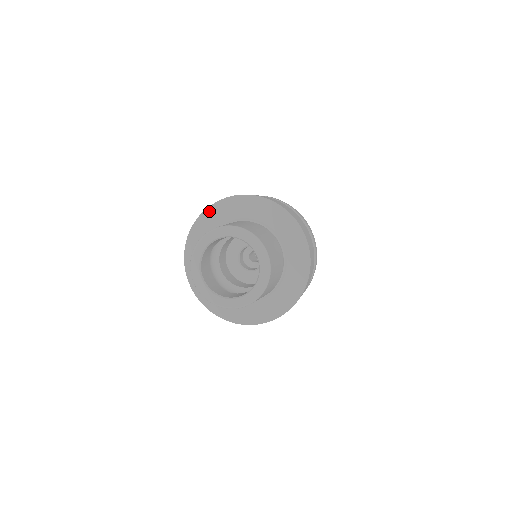
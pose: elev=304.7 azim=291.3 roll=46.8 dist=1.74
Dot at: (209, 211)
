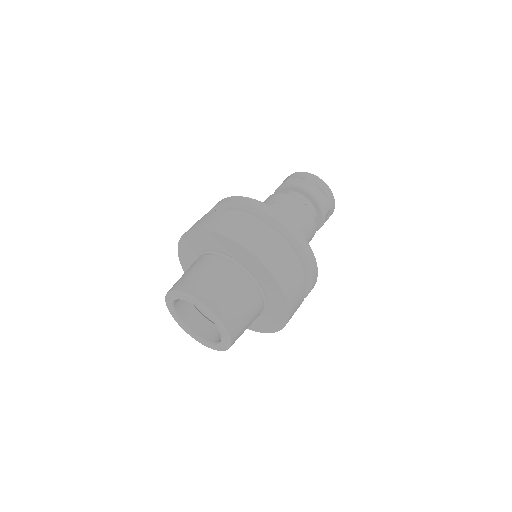
Dot at: (214, 235)
